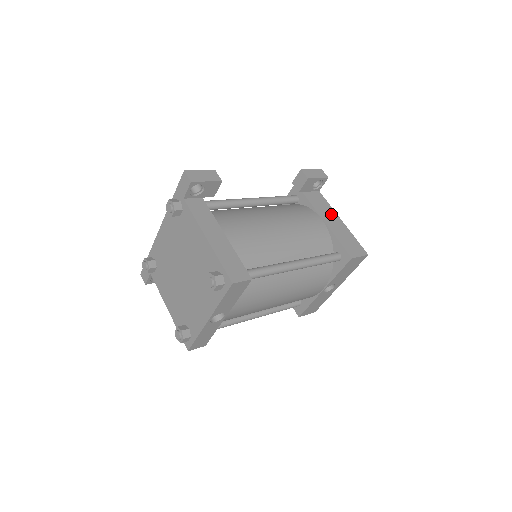
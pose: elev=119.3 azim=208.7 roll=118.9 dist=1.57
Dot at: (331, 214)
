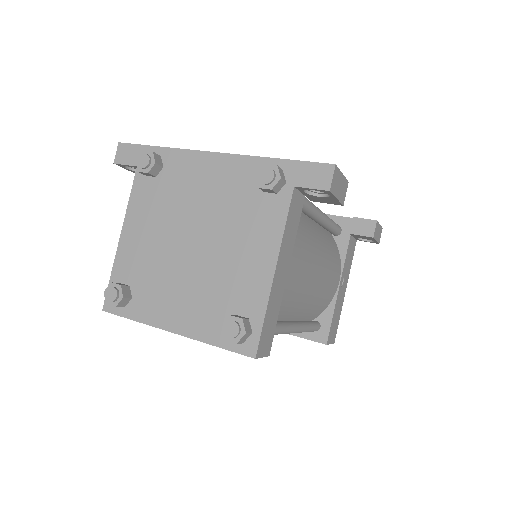
Dot at: (347, 277)
